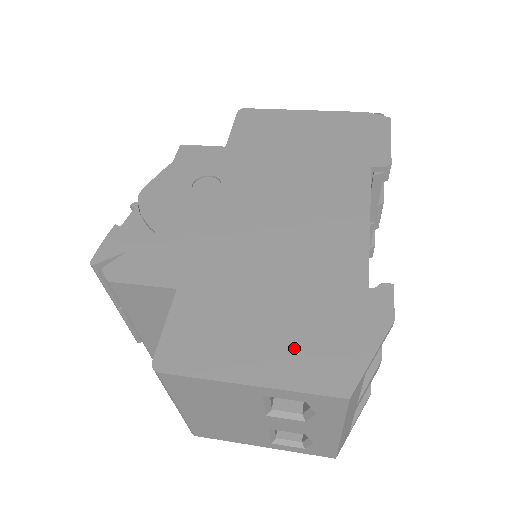
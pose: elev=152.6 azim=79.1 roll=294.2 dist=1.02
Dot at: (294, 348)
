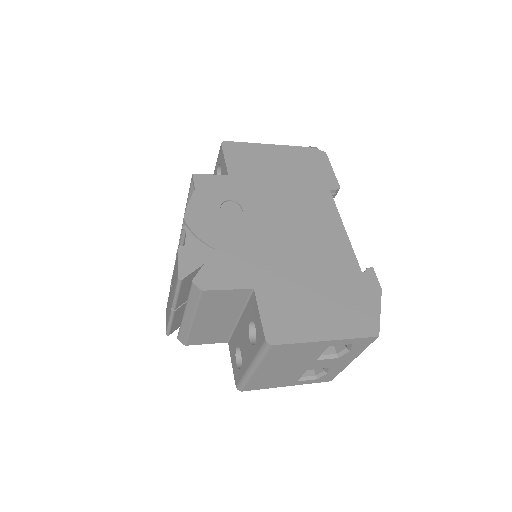
Dot at: (341, 314)
